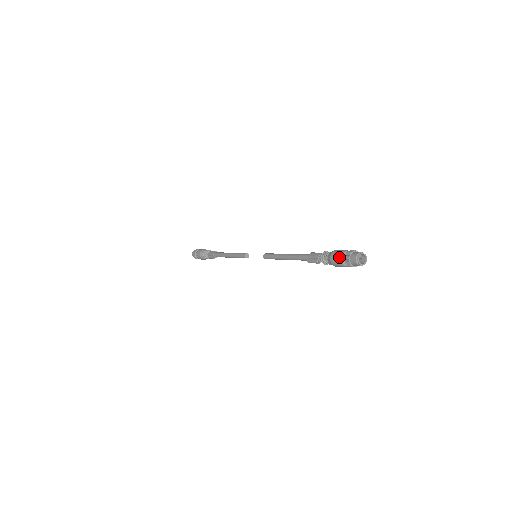
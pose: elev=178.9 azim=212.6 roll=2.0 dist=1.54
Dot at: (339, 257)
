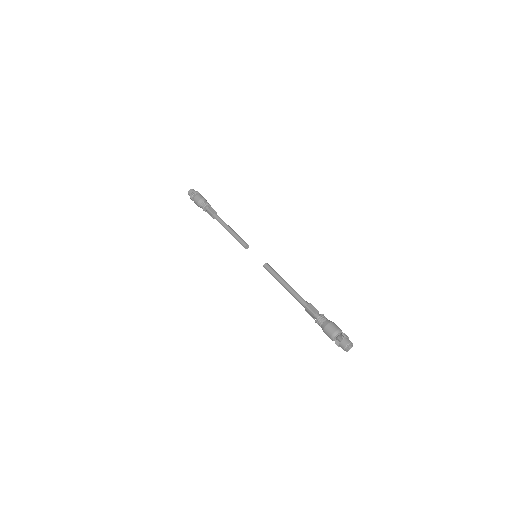
Dot at: occluded
